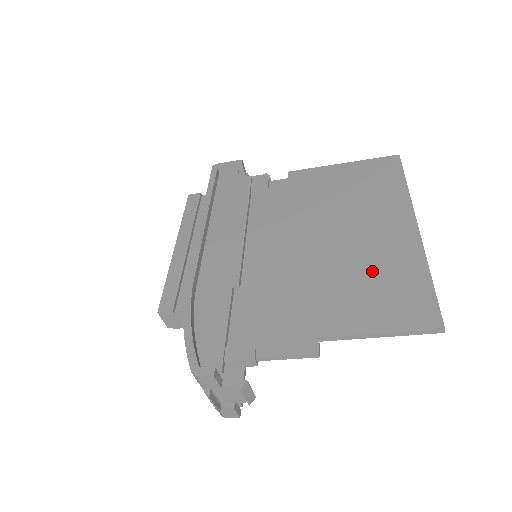
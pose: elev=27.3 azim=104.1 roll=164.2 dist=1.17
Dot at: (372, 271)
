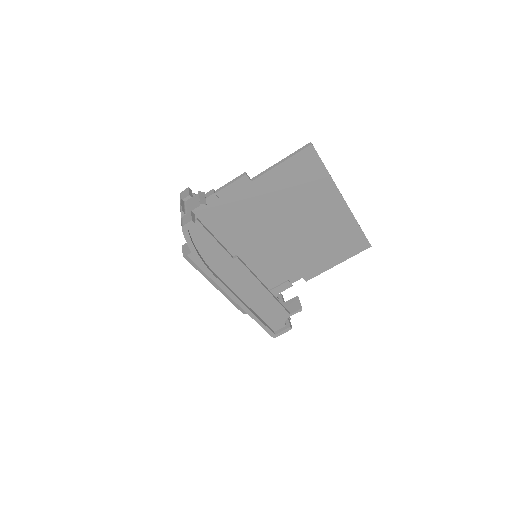
Dot at: (302, 192)
